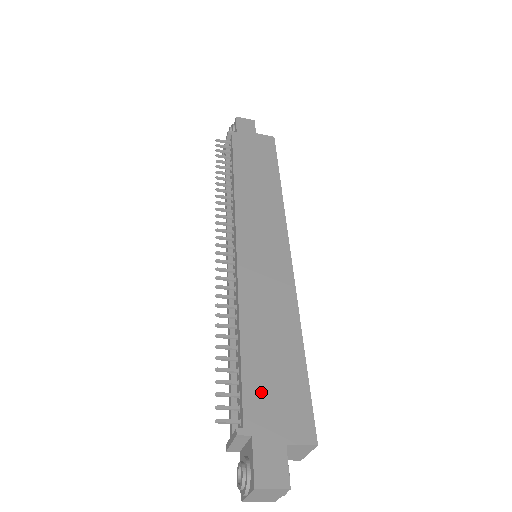
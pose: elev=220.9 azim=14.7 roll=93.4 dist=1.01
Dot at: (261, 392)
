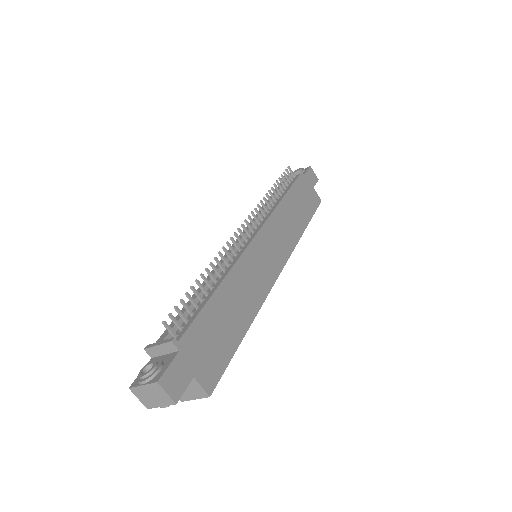
Dot at: (203, 333)
